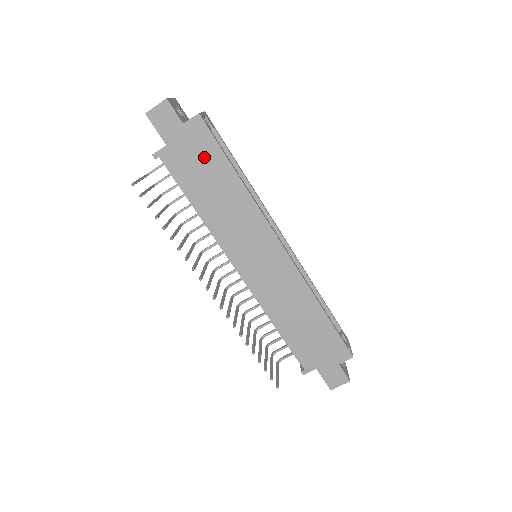
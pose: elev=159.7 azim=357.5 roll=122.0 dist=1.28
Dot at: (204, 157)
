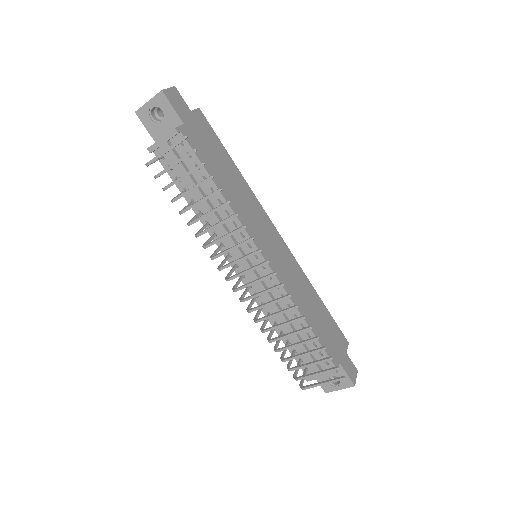
Dot at: (212, 144)
